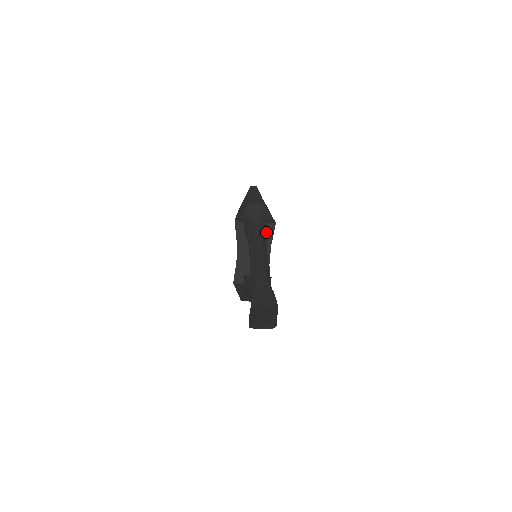
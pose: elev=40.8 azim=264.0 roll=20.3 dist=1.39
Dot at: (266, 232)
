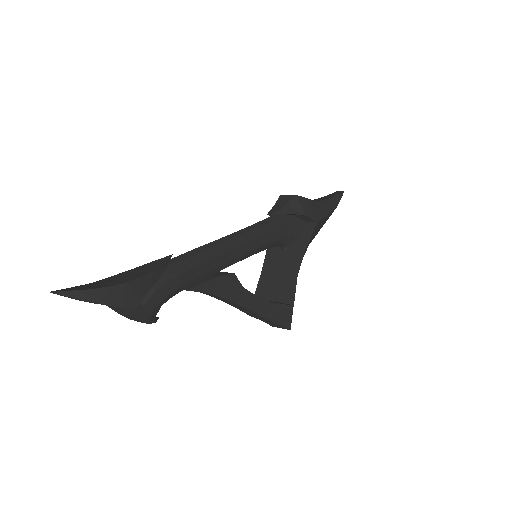
Dot at: (303, 234)
